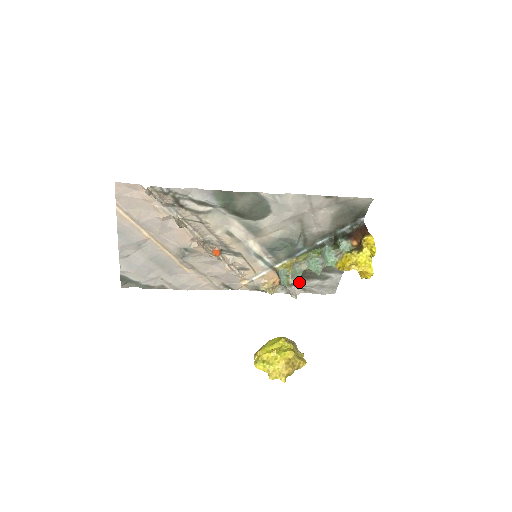
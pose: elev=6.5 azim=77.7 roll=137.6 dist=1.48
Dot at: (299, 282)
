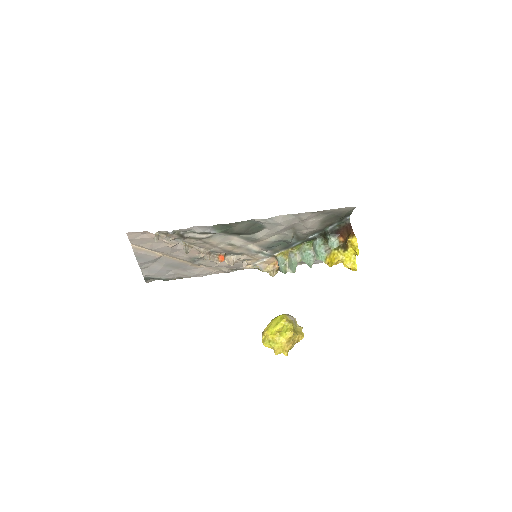
Dot at: occluded
